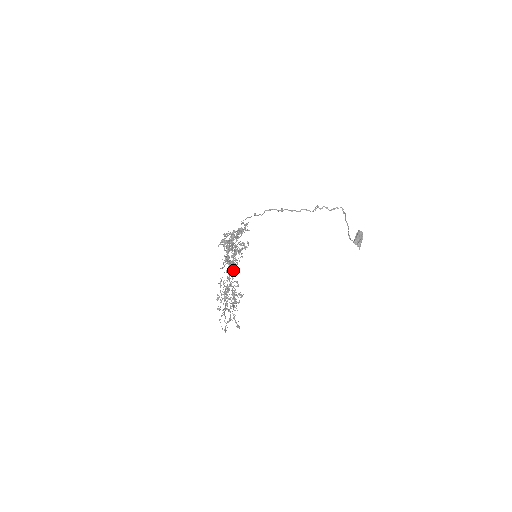
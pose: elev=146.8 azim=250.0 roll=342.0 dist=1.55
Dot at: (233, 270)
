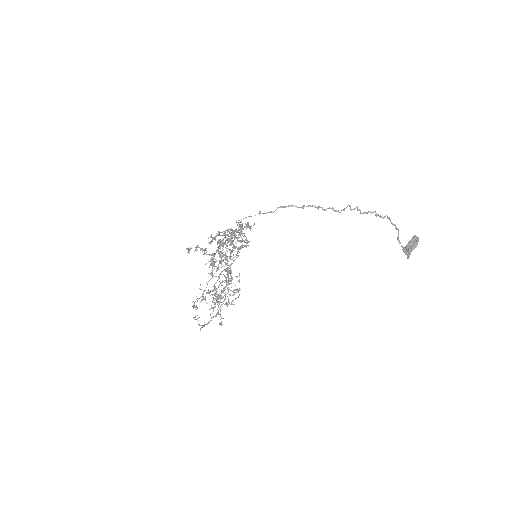
Dot at: occluded
